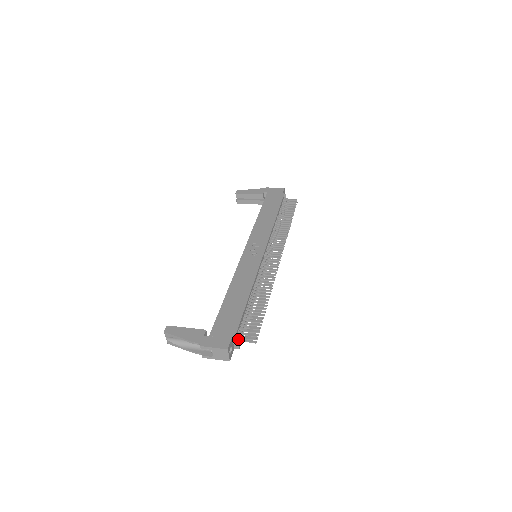
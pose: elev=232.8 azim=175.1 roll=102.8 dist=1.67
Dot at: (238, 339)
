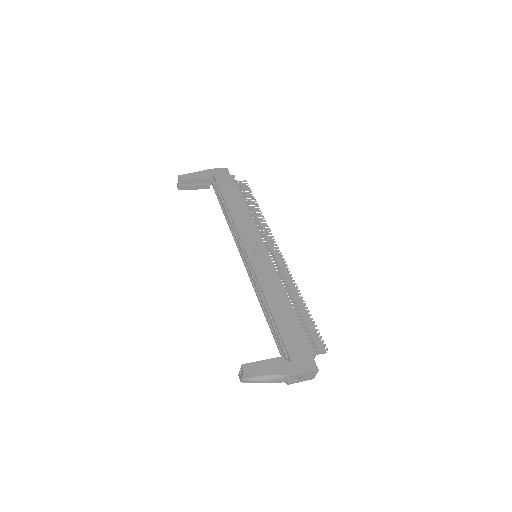
Dot at: (314, 355)
